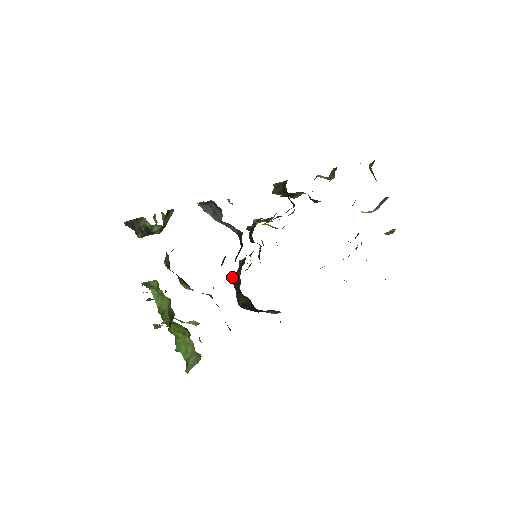
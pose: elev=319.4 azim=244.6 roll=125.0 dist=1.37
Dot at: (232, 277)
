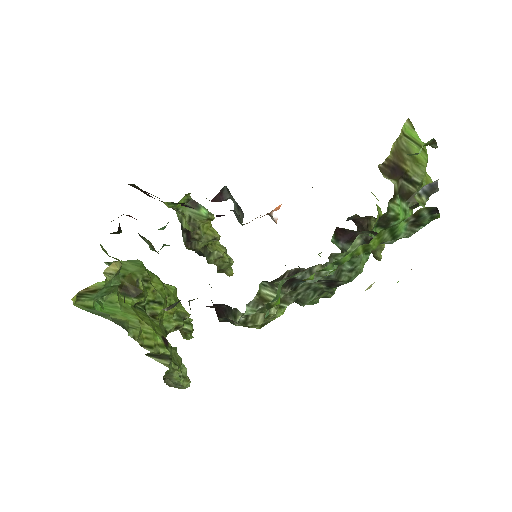
Dot at: occluded
